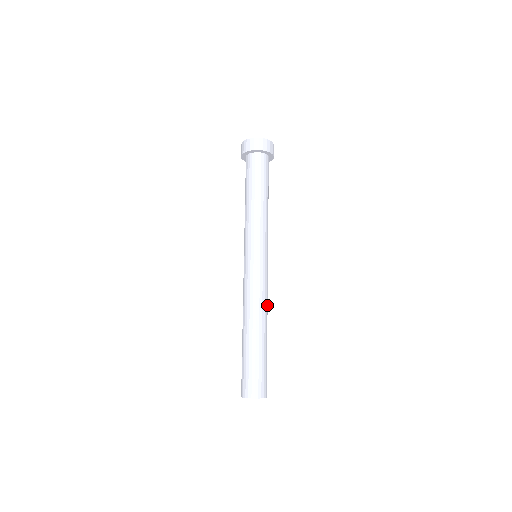
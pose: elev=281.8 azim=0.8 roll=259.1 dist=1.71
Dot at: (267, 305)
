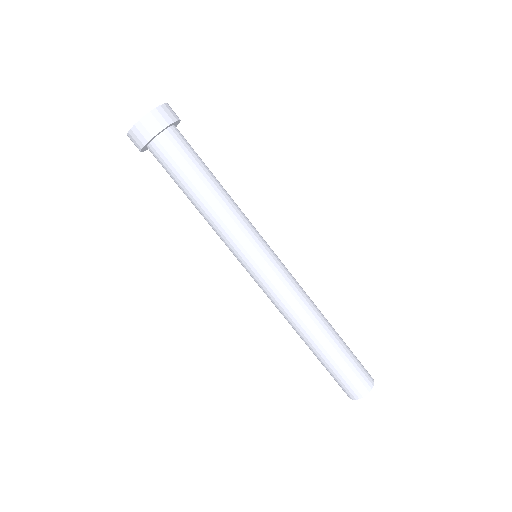
Dot at: (308, 296)
